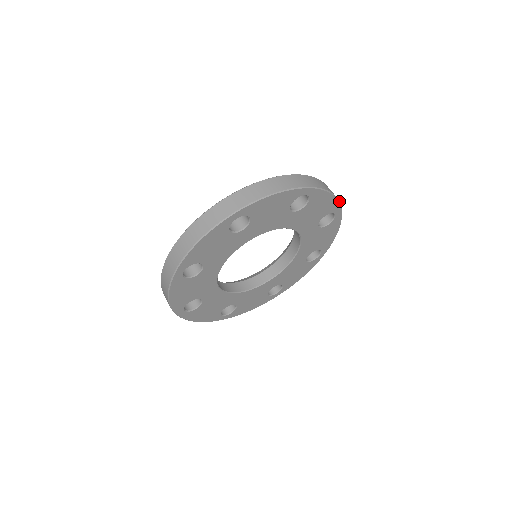
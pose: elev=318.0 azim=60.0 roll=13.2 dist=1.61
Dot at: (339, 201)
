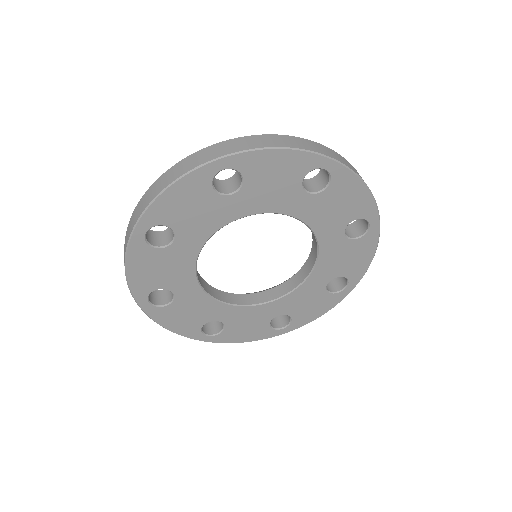
Dot at: (376, 203)
